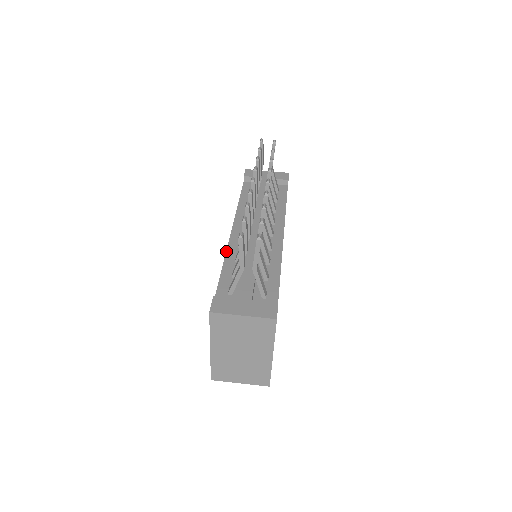
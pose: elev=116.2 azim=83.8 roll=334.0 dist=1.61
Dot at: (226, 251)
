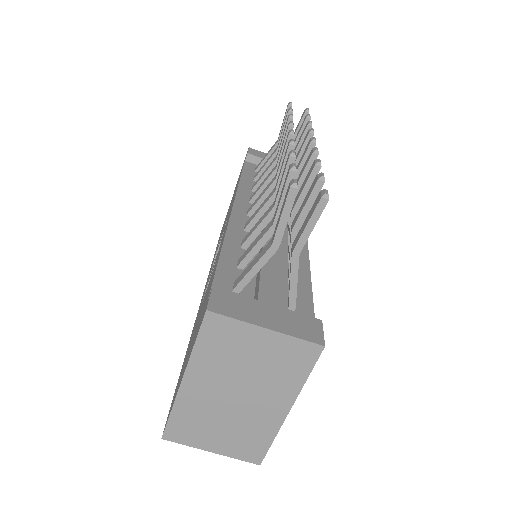
Dot at: (226, 230)
